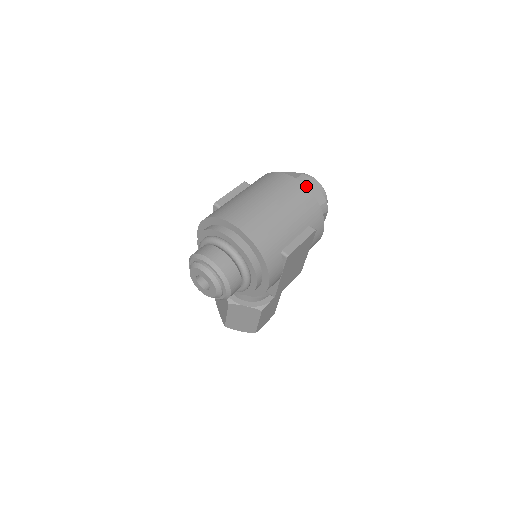
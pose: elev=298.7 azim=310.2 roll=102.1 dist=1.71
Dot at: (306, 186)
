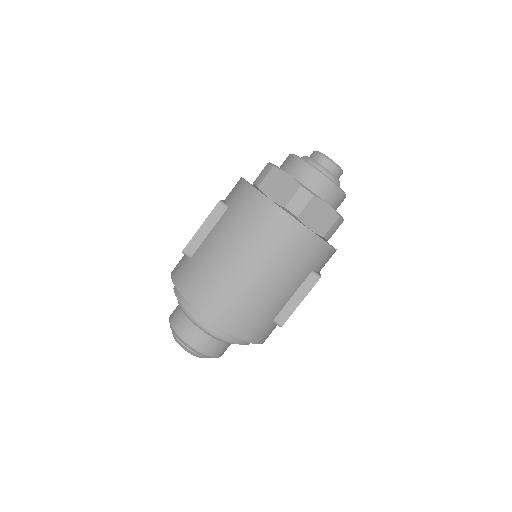
Dot at: (306, 210)
